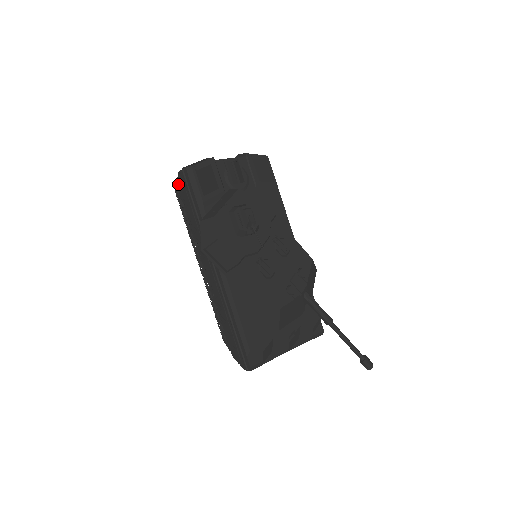
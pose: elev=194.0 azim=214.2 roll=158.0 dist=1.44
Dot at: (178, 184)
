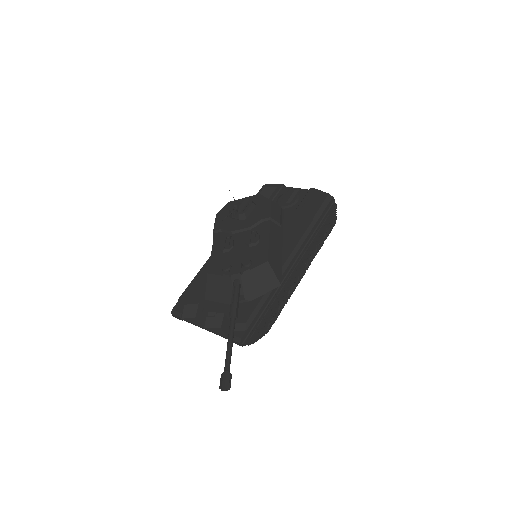
Dot at: occluded
